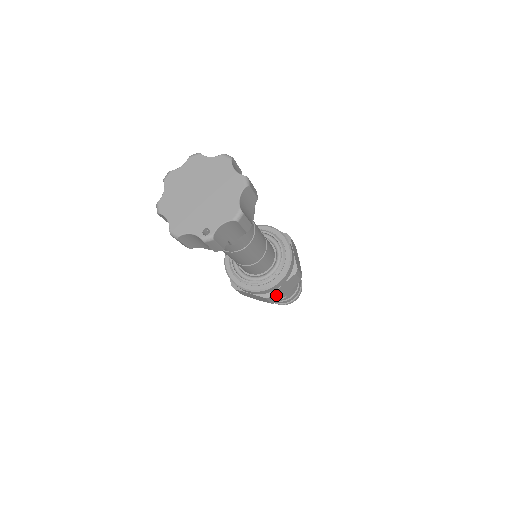
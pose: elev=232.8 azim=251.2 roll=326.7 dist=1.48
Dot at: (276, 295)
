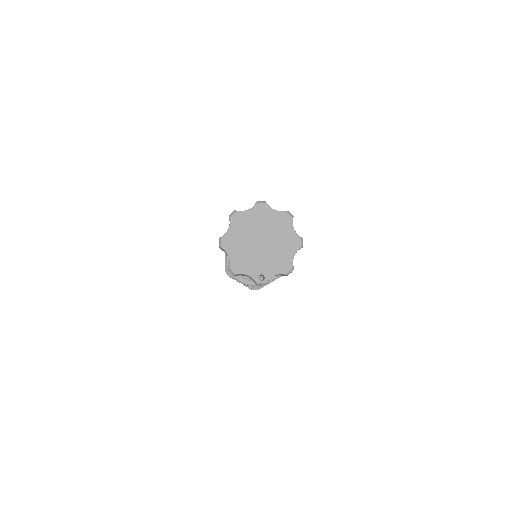
Dot at: occluded
